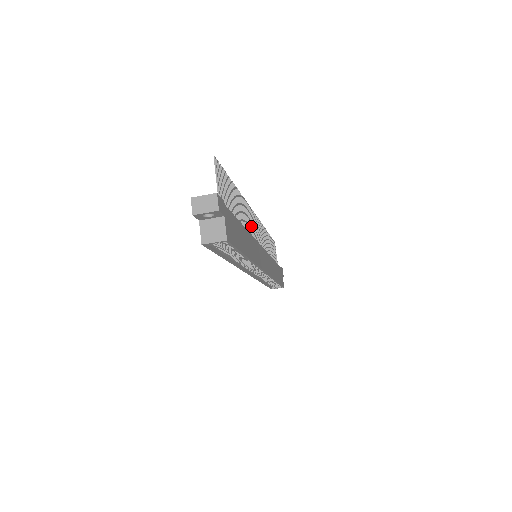
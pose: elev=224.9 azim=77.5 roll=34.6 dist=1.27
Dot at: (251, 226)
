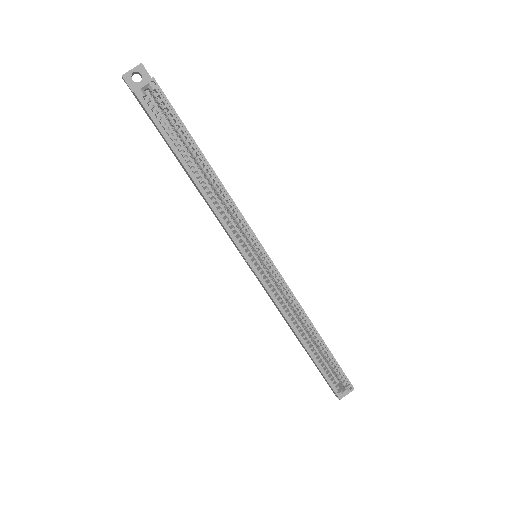
Dot at: occluded
